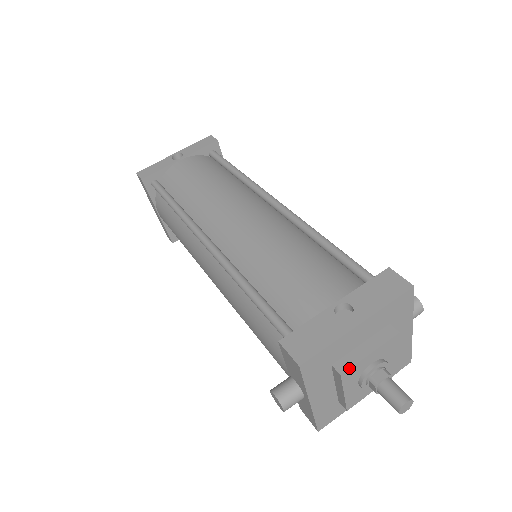
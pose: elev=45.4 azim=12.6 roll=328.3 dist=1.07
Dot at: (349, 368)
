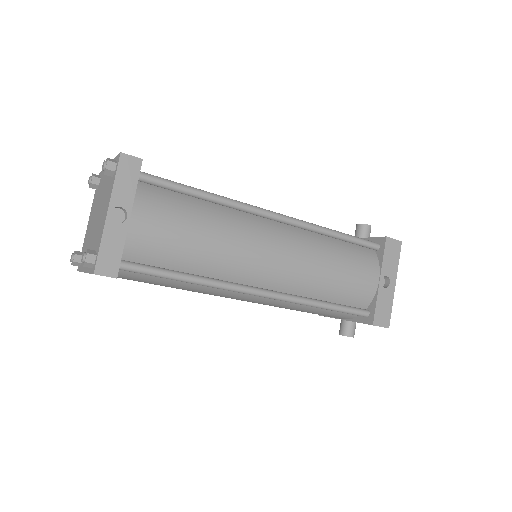
Dot at: occluded
